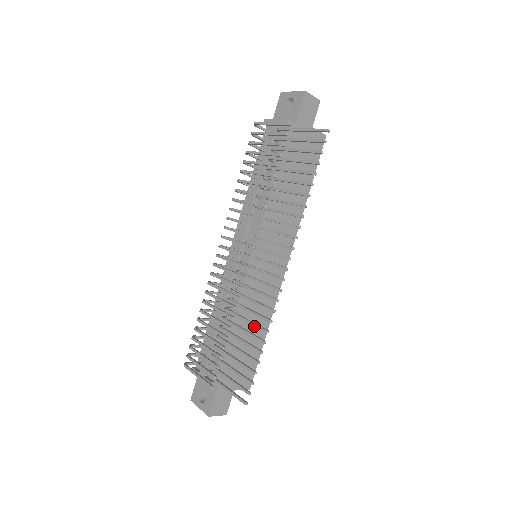
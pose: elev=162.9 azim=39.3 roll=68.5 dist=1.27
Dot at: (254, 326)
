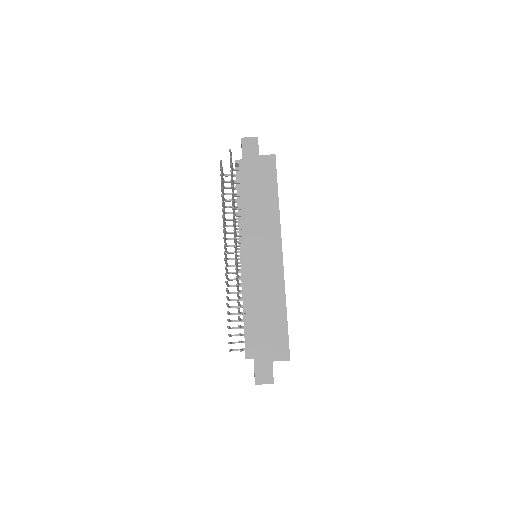
Dot at: (237, 295)
